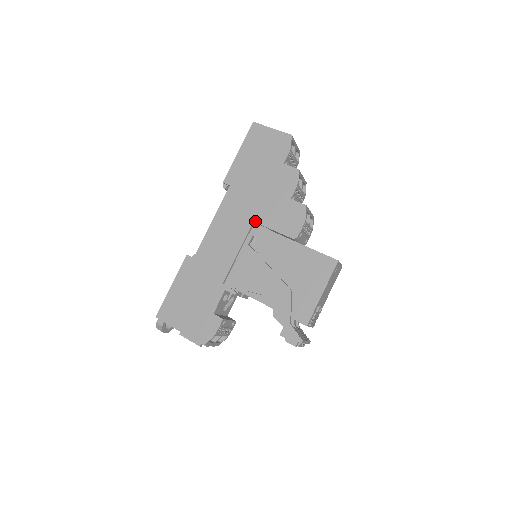
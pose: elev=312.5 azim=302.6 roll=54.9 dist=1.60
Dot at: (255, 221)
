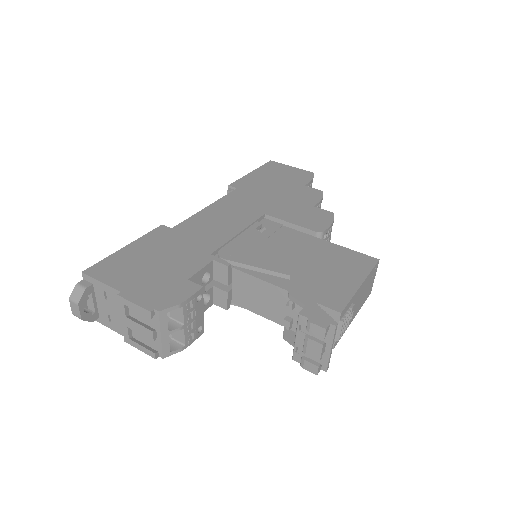
Dot at: (267, 214)
